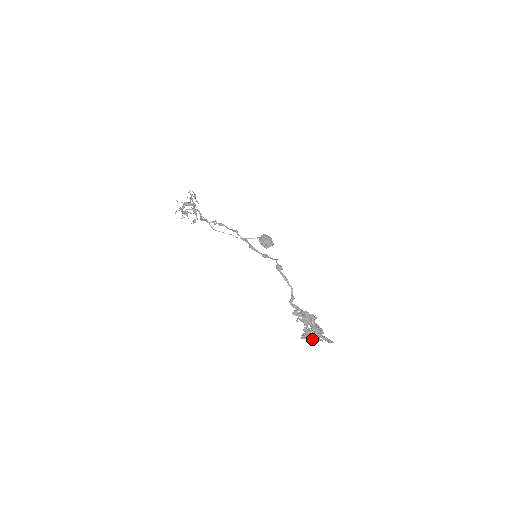
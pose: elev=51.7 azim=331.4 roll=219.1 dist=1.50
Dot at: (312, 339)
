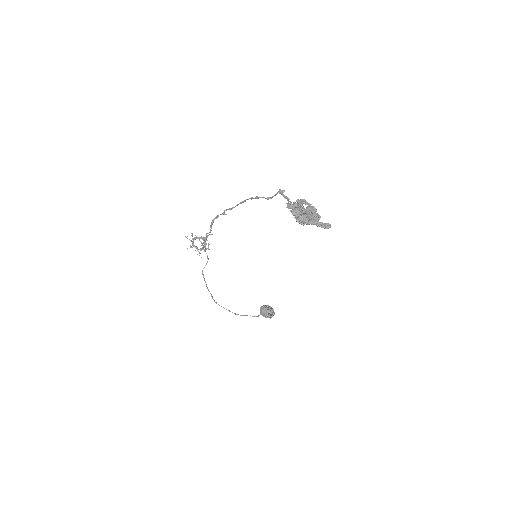
Dot at: (305, 222)
